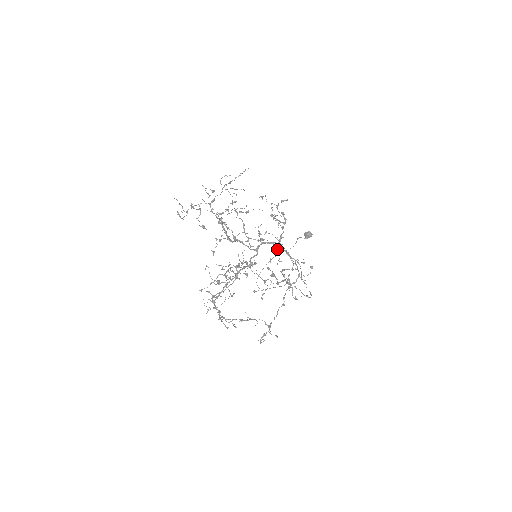
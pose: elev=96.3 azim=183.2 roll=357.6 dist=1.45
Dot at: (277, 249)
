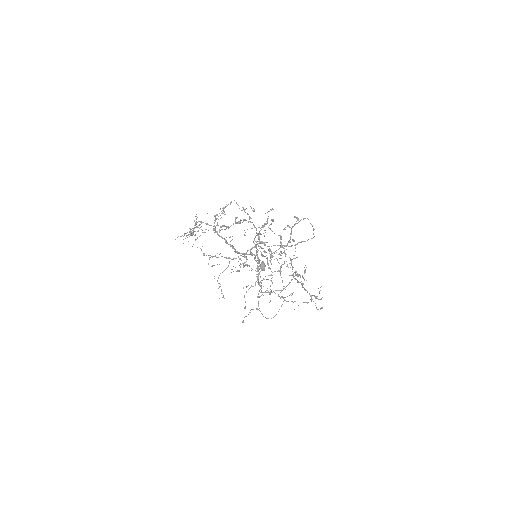
Dot at: occluded
